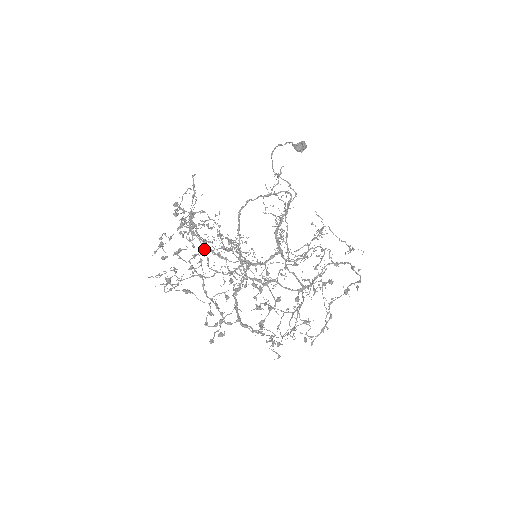
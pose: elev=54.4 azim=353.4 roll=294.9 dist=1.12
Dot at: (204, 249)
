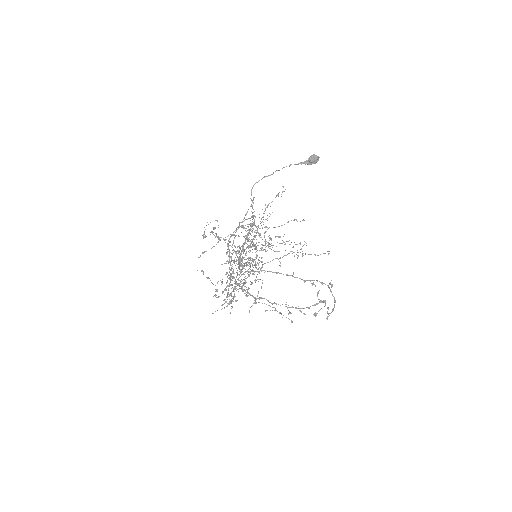
Dot at: (234, 251)
